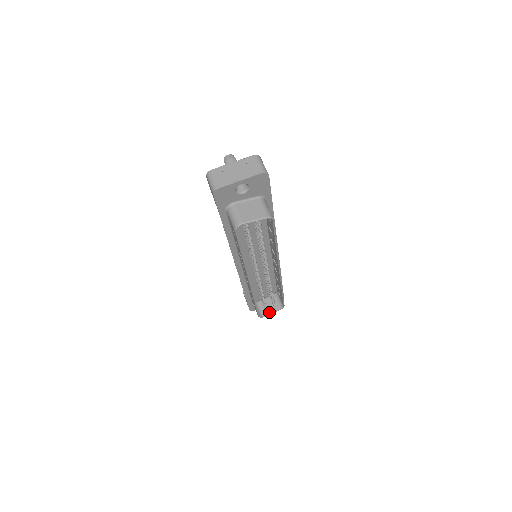
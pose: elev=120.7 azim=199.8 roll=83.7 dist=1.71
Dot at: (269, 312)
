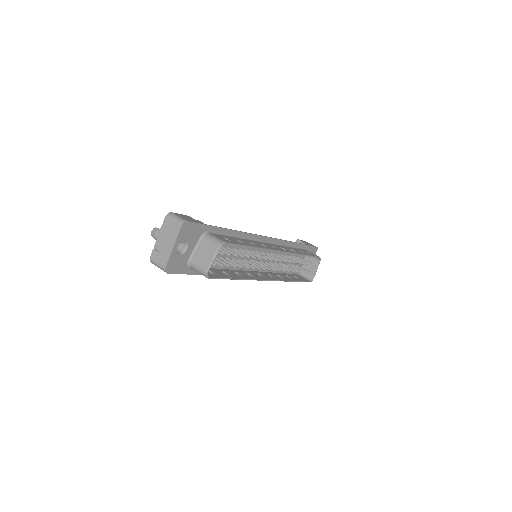
Dot at: (314, 271)
